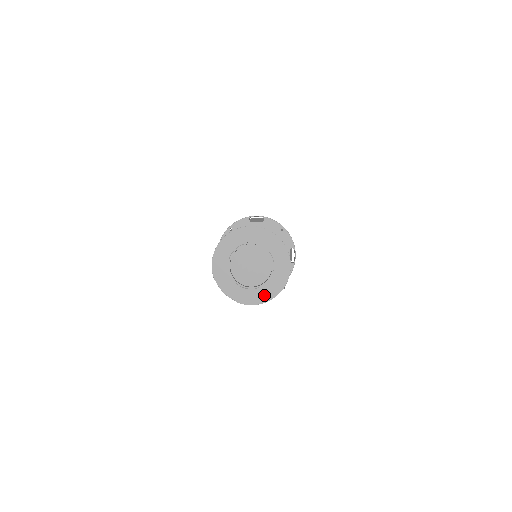
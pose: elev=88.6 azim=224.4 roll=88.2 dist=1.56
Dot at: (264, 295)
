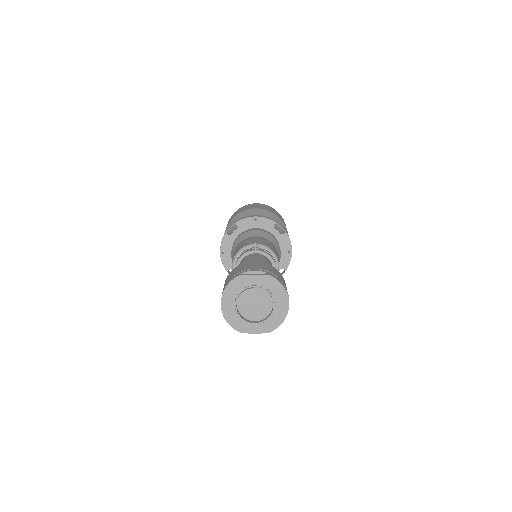
Dot at: (281, 313)
